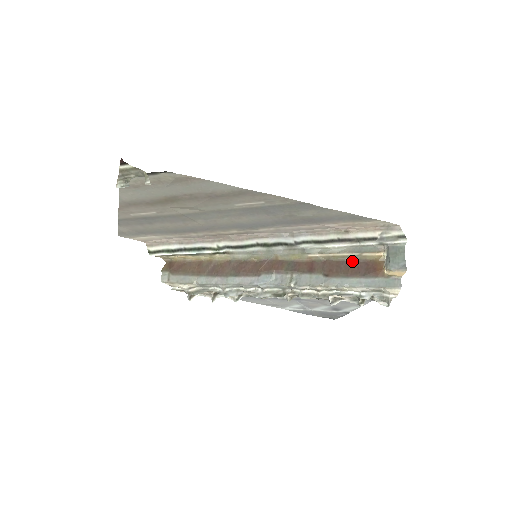
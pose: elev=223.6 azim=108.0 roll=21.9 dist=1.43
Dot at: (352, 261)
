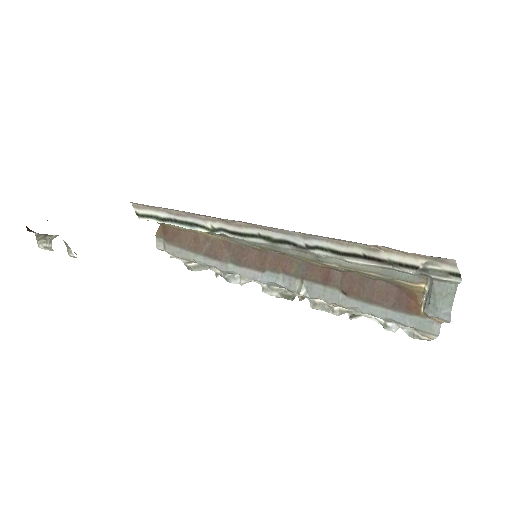
Dot at: (381, 281)
